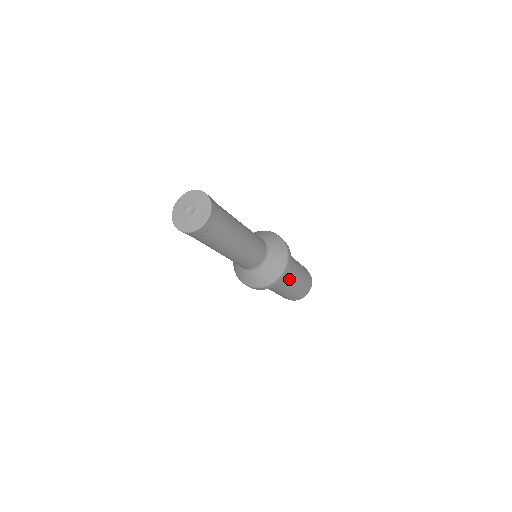
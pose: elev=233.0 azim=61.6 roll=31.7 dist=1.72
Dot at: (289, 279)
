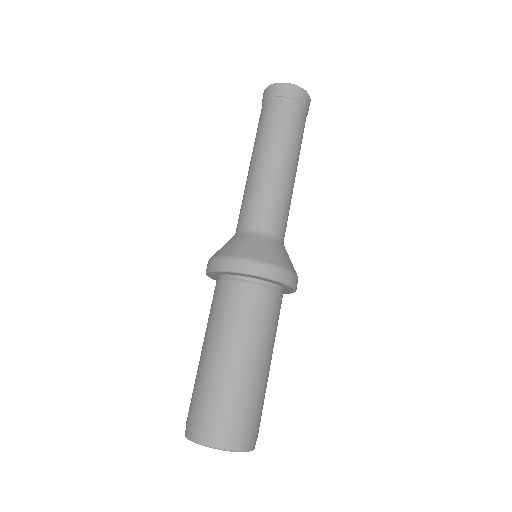
Dot at: (263, 330)
